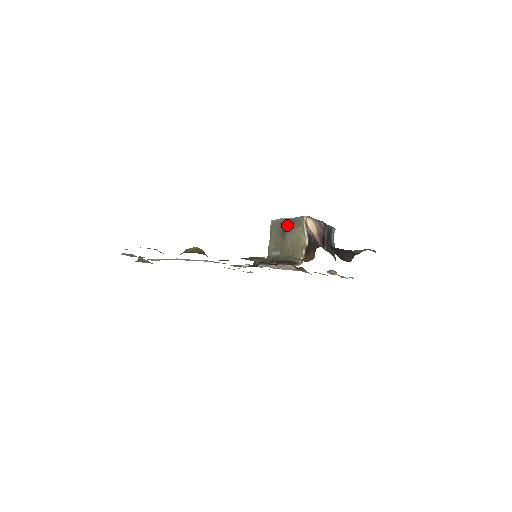
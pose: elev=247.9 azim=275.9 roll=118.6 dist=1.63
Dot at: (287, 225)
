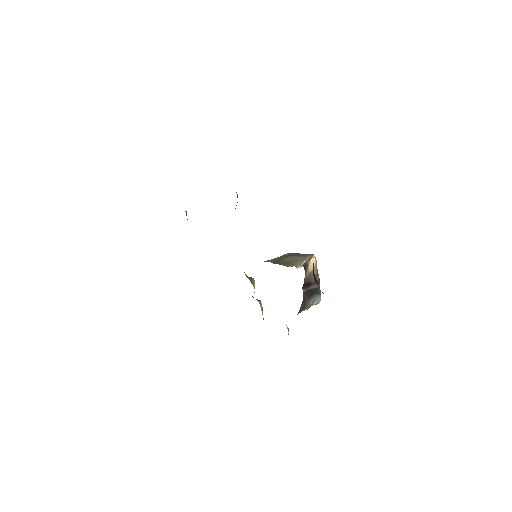
Dot at: (297, 254)
